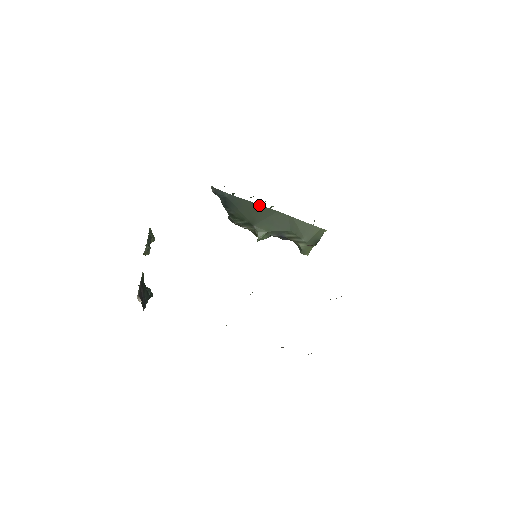
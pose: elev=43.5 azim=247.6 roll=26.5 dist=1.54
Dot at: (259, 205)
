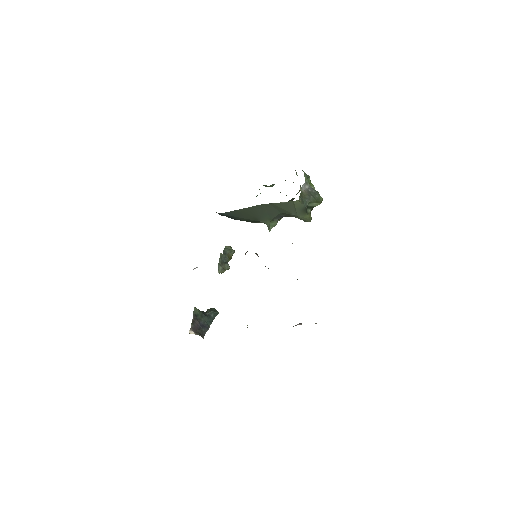
Dot at: (247, 208)
